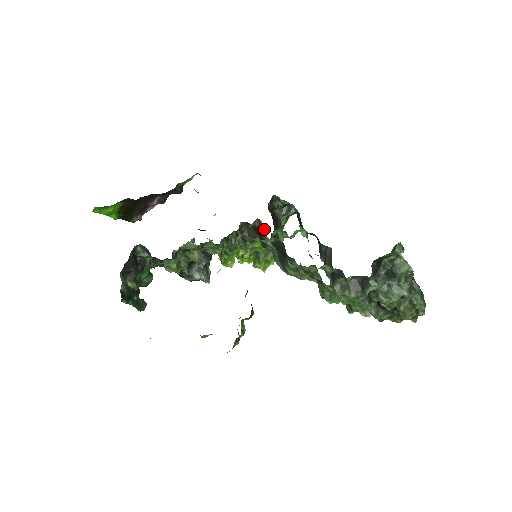
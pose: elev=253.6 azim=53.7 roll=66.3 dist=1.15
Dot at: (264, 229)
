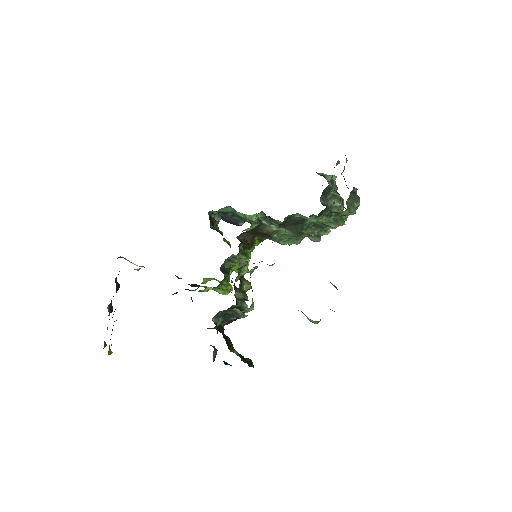
Dot at: (263, 223)
